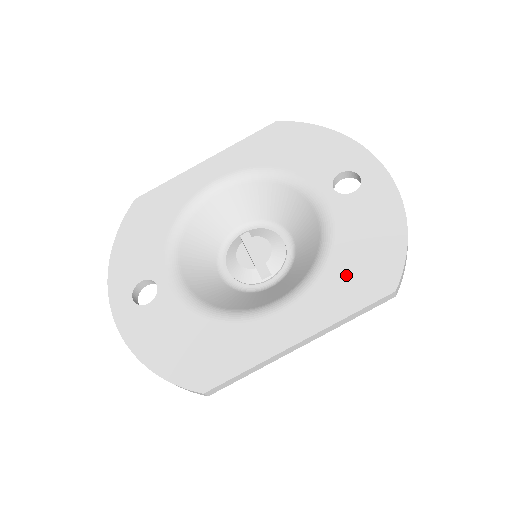
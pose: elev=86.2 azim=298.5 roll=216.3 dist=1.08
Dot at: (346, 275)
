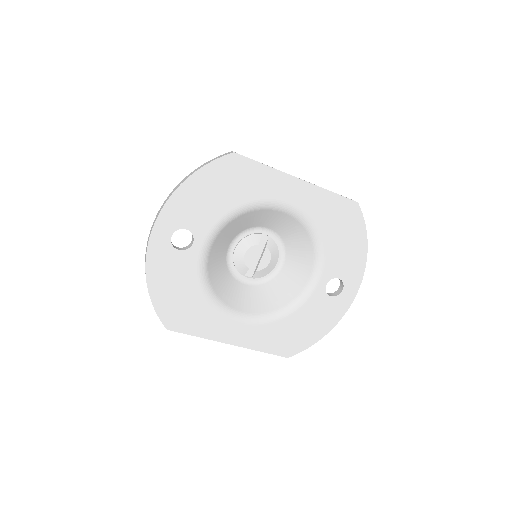
Dot at: (281, 333)
